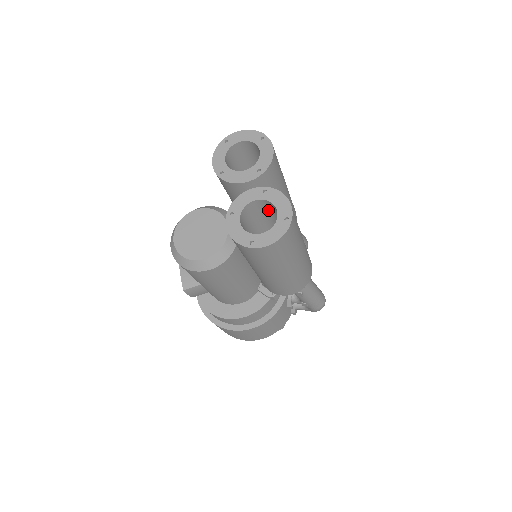
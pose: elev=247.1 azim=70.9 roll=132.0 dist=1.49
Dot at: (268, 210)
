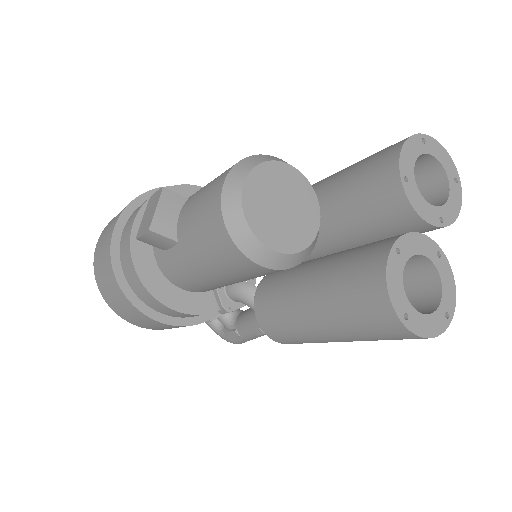
Dot at: (407, 270)
